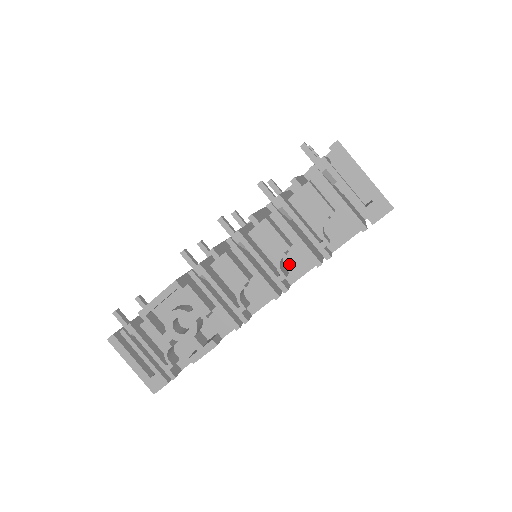
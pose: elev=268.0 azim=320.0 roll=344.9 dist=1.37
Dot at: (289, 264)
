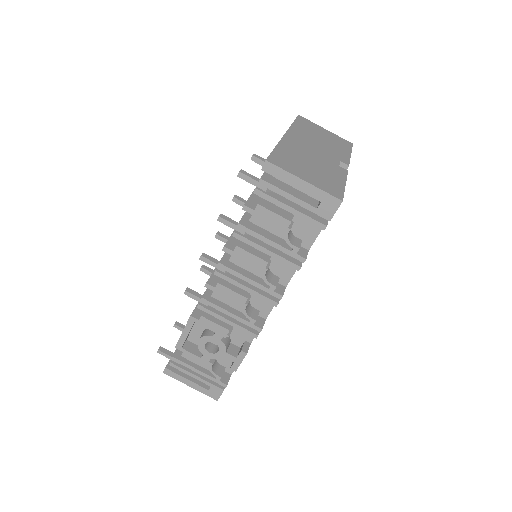
Dot at: (276, 271)
